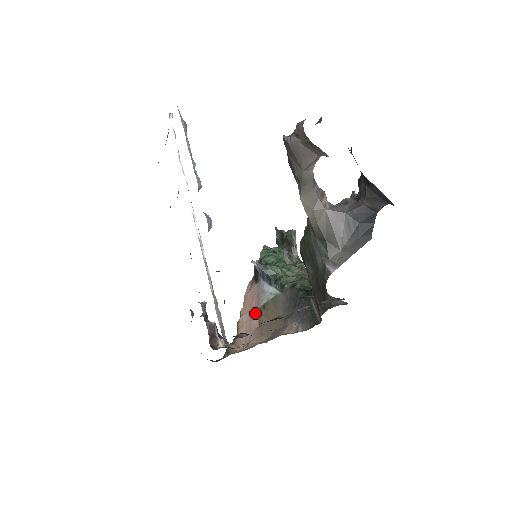
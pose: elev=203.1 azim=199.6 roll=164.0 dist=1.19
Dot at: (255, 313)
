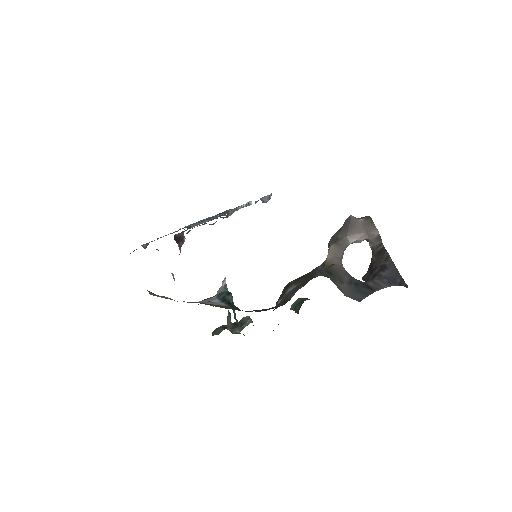
Dot at: occluded
